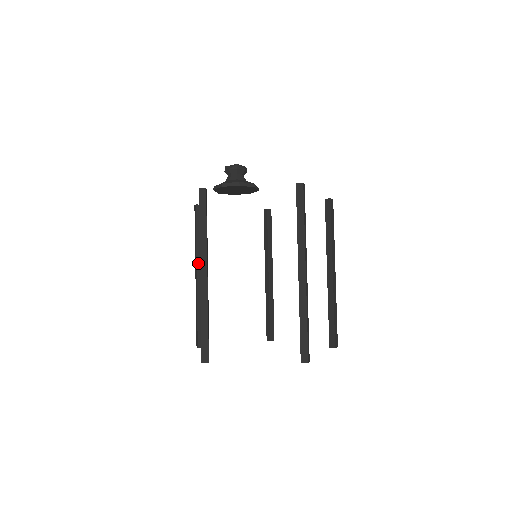
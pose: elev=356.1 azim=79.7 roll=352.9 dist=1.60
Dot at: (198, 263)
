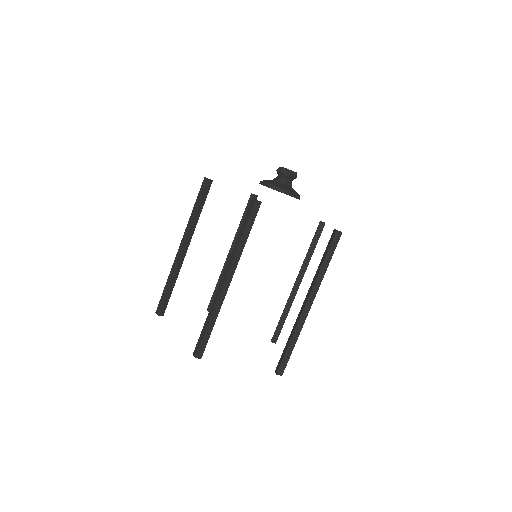
Dot at: (234, 243)
